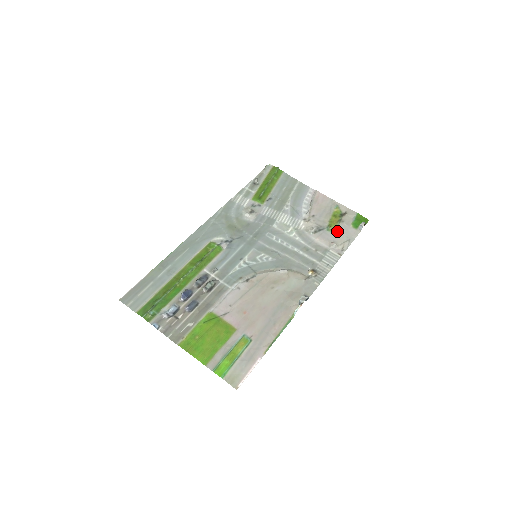
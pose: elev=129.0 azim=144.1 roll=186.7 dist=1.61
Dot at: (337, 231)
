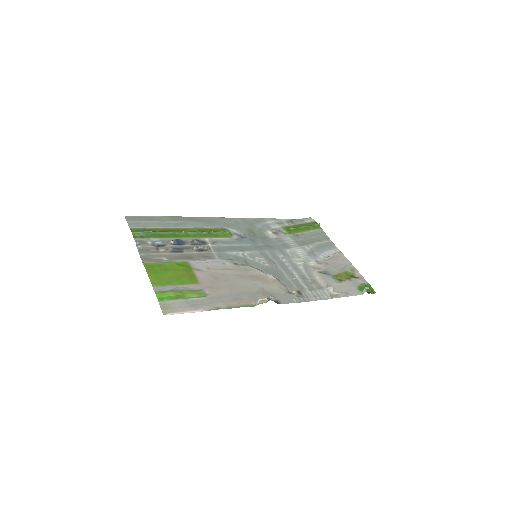
Dot at: (341, 282)
